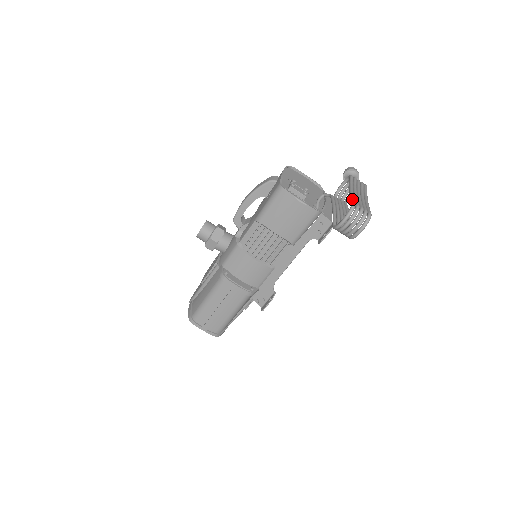
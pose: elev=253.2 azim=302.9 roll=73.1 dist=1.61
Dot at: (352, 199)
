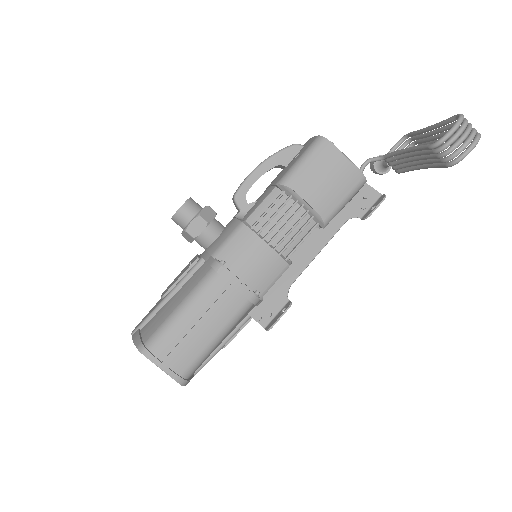
Dot at: (450, 117)
